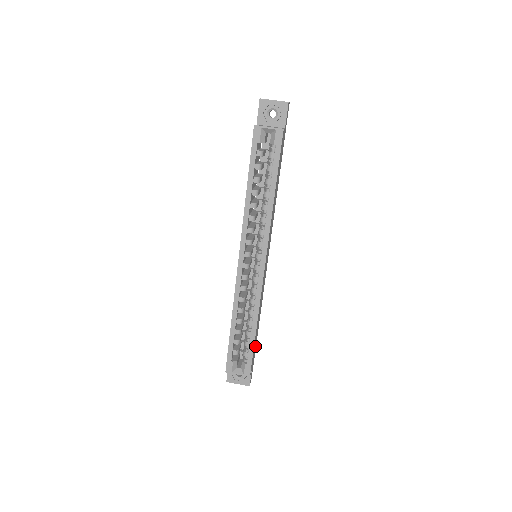
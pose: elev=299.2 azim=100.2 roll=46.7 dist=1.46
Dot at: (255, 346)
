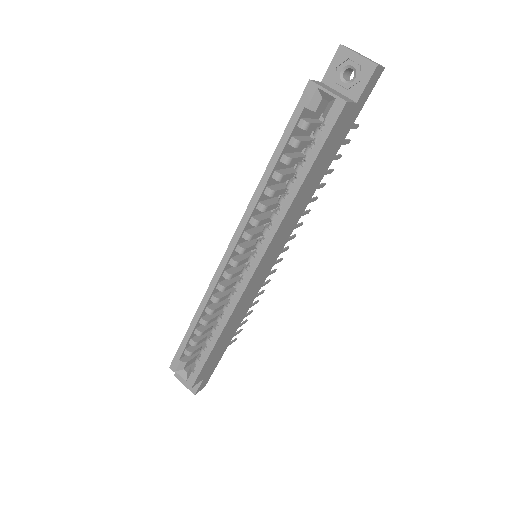
Dot at: (218, 357)
